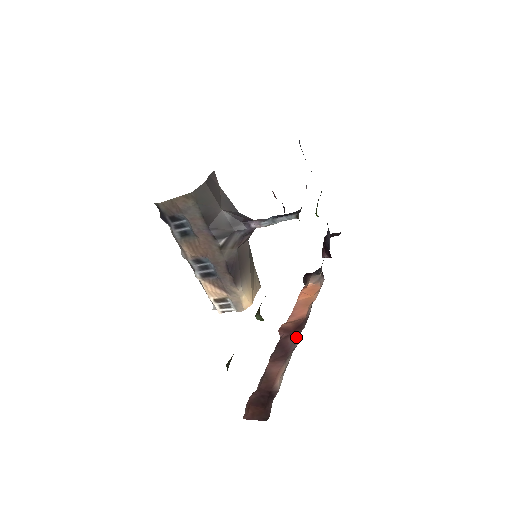
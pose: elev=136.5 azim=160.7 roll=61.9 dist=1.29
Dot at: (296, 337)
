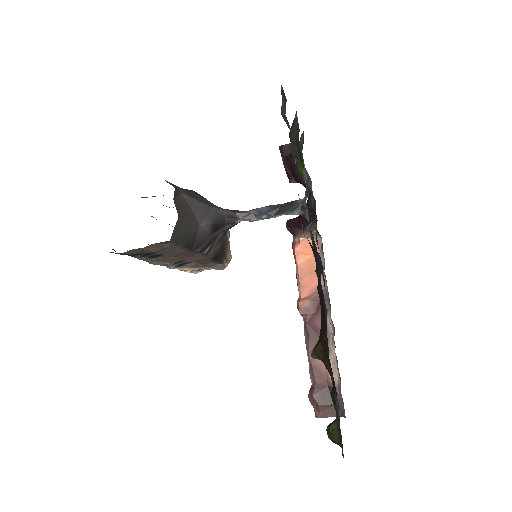
Dot at: occluded
